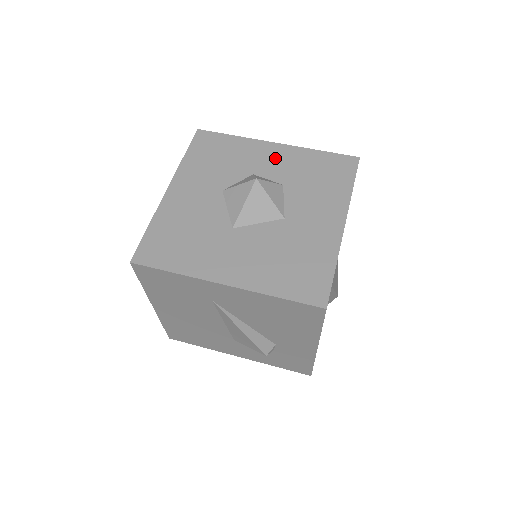
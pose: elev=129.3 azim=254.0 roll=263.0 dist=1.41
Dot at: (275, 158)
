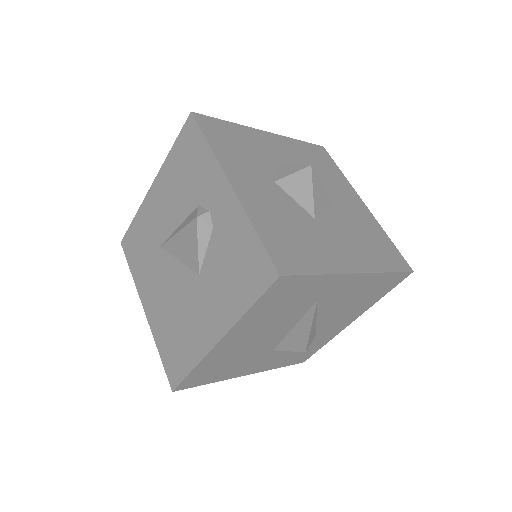
Dot at: (279, 147)
